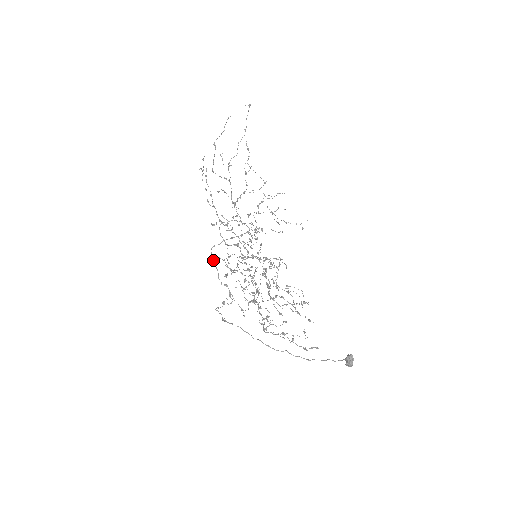
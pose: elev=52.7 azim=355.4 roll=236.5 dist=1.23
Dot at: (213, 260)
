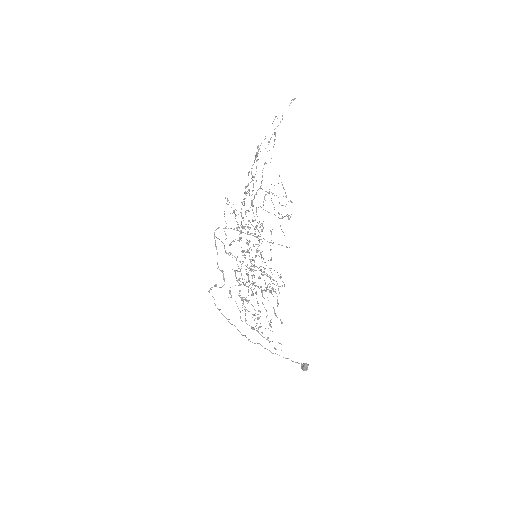
Dot at: occluded
